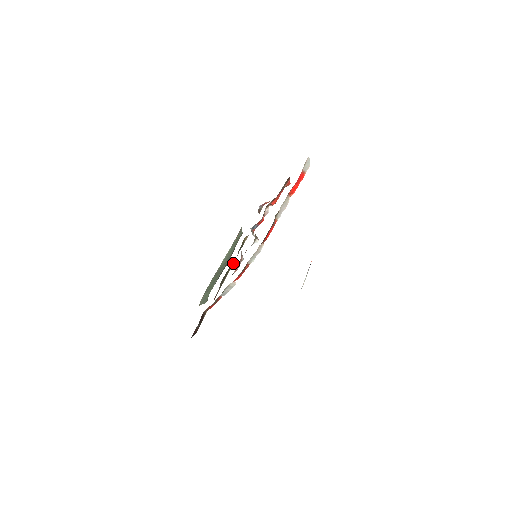
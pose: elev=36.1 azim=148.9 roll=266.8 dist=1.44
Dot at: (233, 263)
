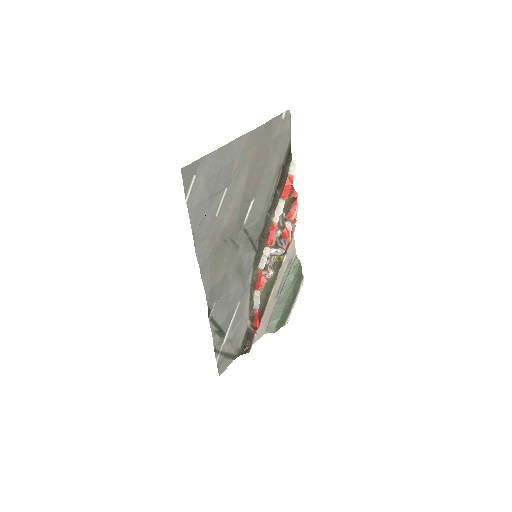
Dot at: (275, 282)
